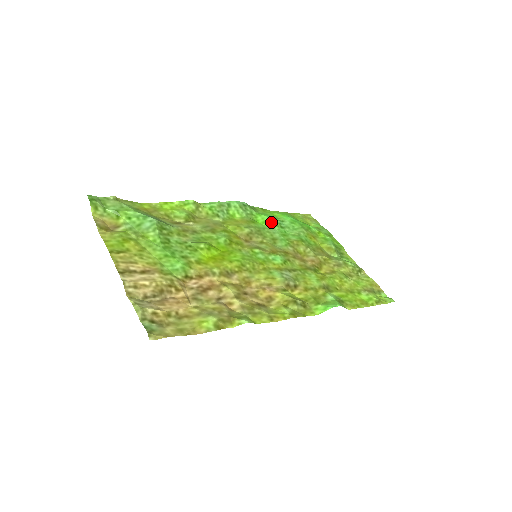
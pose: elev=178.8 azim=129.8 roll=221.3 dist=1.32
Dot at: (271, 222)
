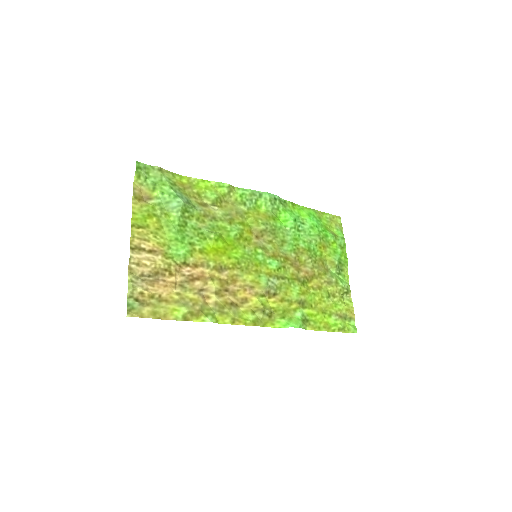
Dot at: (291, 223)
